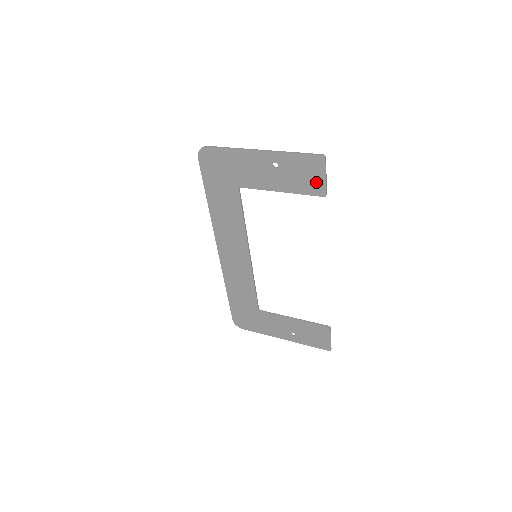
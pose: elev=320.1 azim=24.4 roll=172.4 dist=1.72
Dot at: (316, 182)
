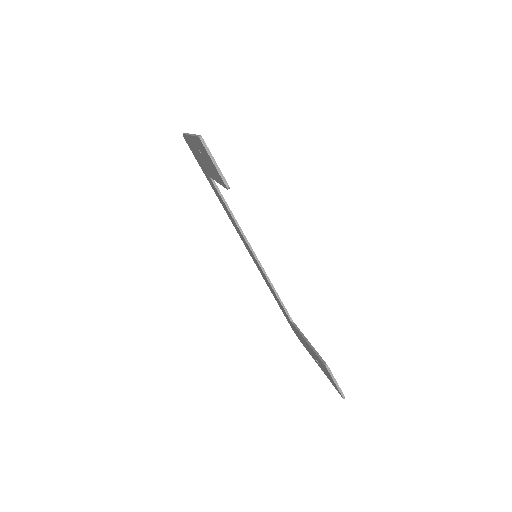
Dot at: (216, 171)
